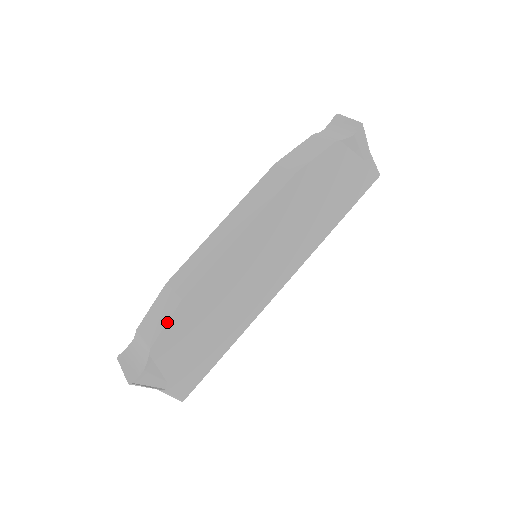
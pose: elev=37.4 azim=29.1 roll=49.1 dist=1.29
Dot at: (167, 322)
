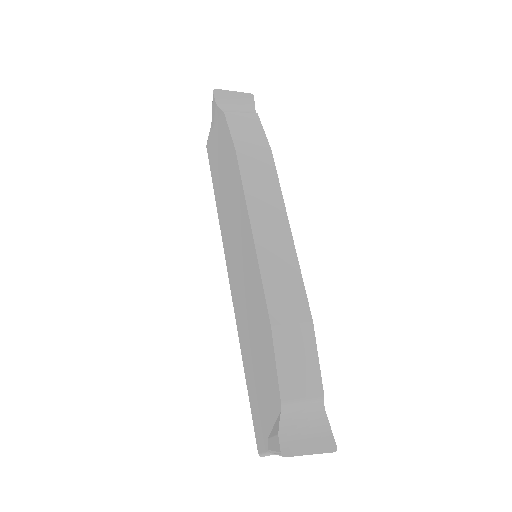
Dot at: occluded
